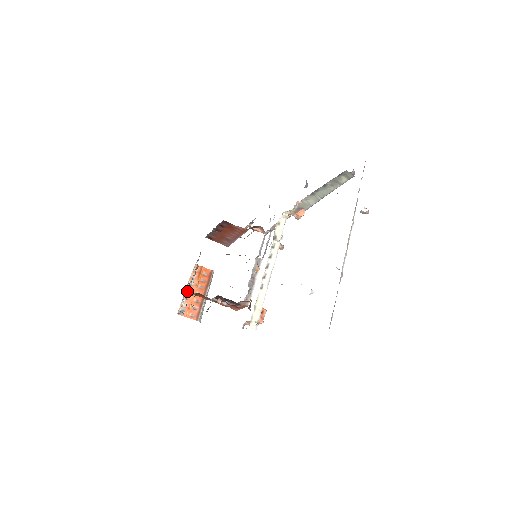
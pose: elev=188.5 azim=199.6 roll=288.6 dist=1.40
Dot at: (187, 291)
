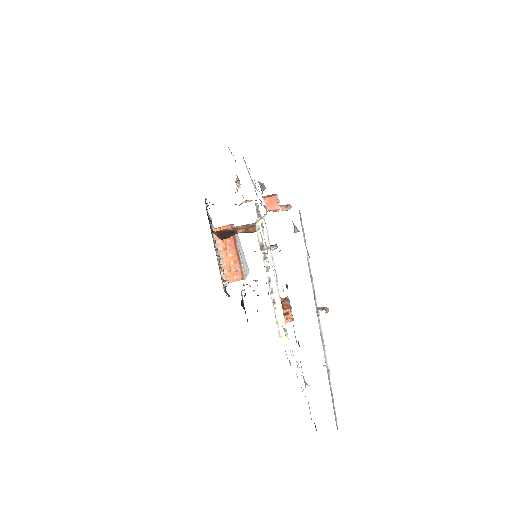
Dot at: (220, 262)
